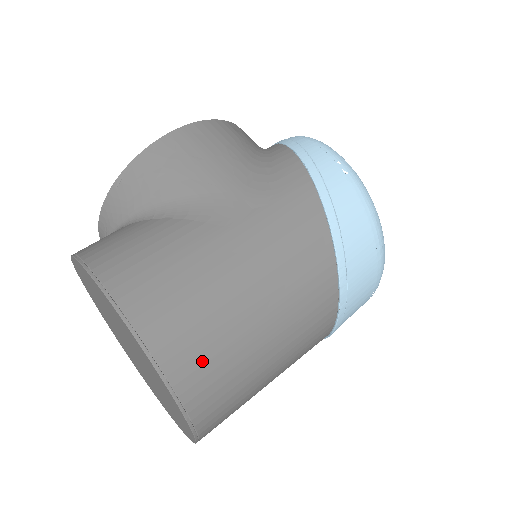
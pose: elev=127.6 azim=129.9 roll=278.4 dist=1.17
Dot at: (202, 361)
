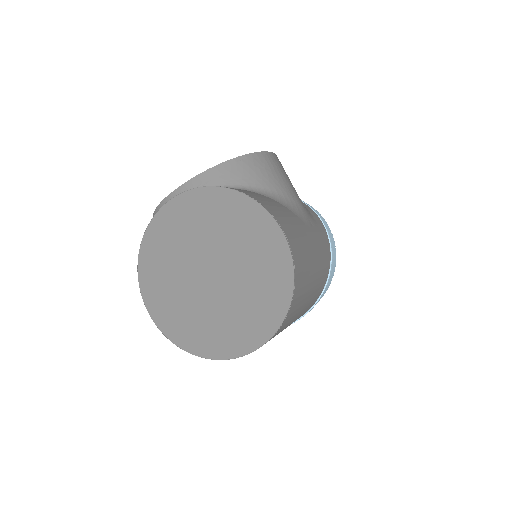
Dot at: (300, 294)
